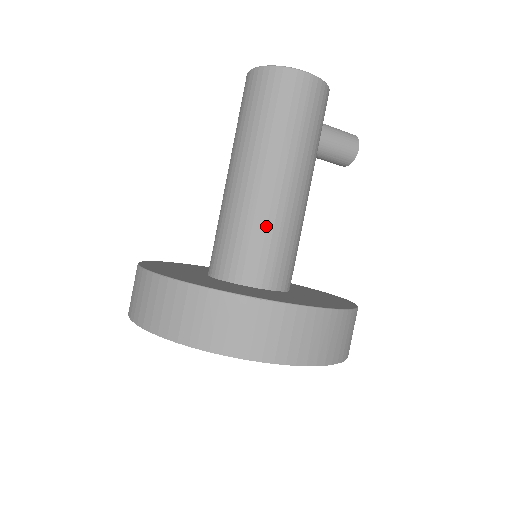
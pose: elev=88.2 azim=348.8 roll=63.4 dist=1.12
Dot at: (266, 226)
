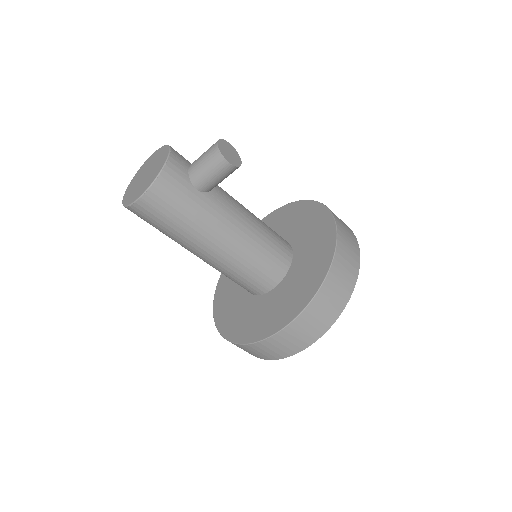
Dot at: (229, 273)
